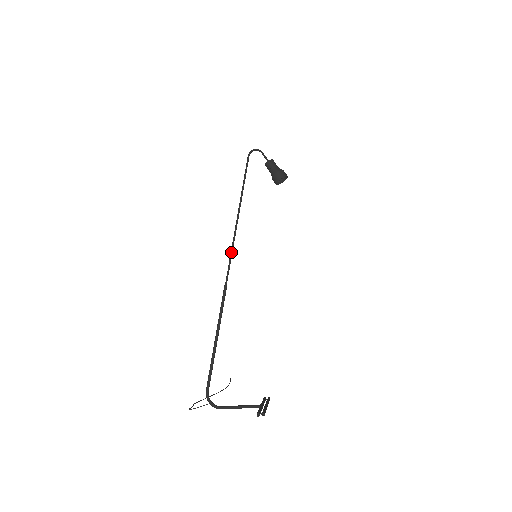
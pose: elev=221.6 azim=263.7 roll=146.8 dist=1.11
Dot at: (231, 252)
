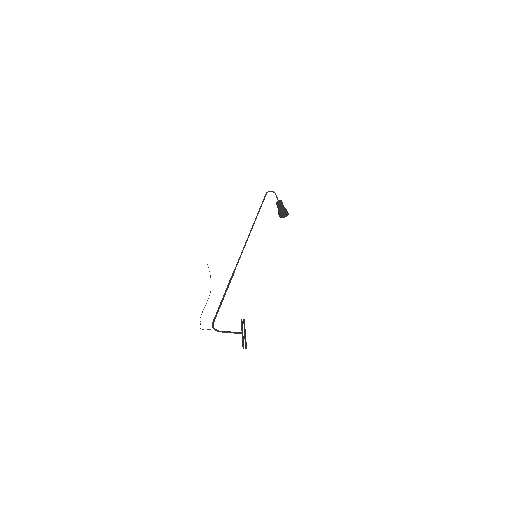
Dot at: (241, 254)
